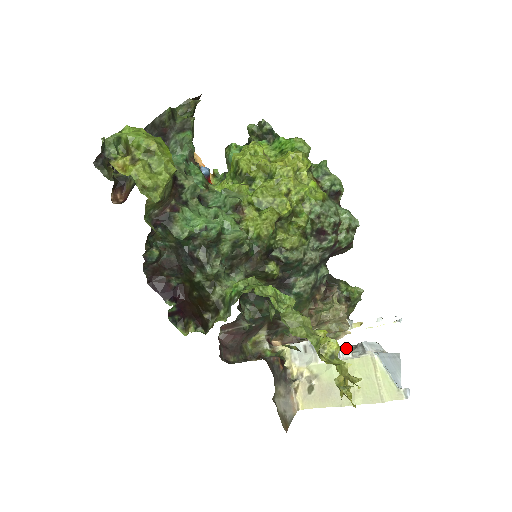
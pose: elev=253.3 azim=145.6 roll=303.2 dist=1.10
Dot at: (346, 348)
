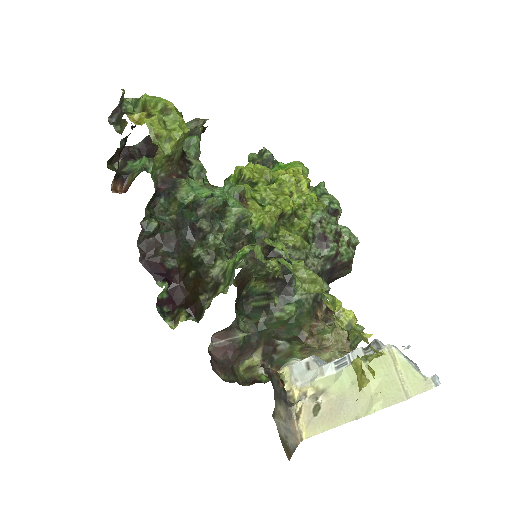
Dot at: (357, 350)
